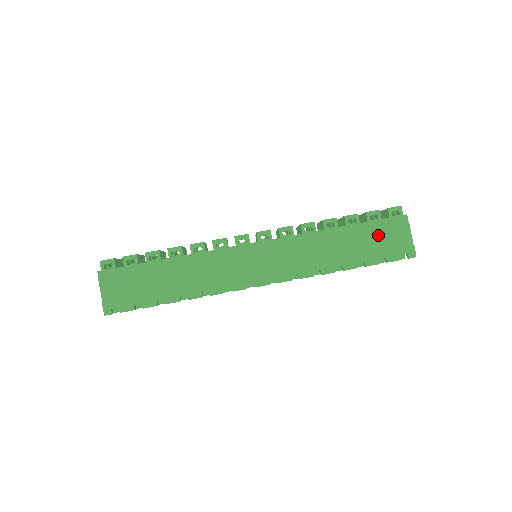
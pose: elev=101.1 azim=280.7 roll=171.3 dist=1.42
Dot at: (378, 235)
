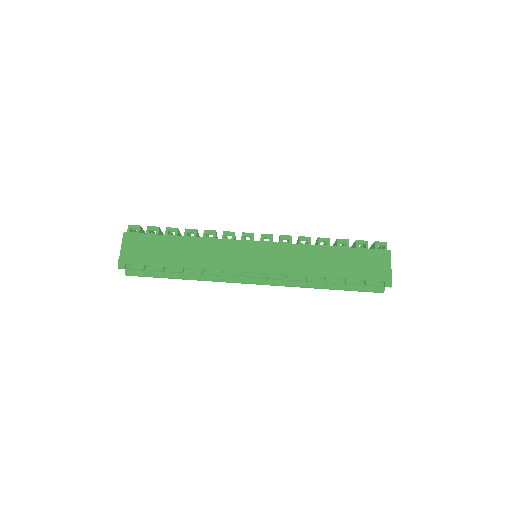
Dot at: (362, 261)
